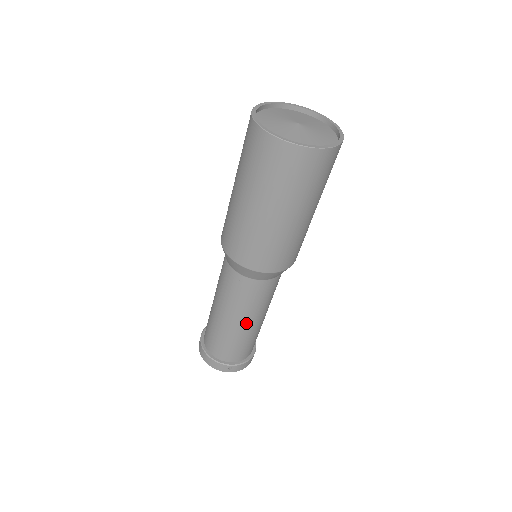
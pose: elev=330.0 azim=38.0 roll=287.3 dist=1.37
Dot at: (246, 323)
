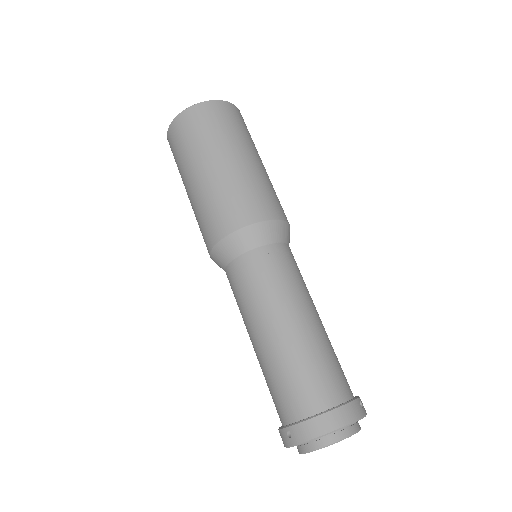
Dot at: (317, 314)
